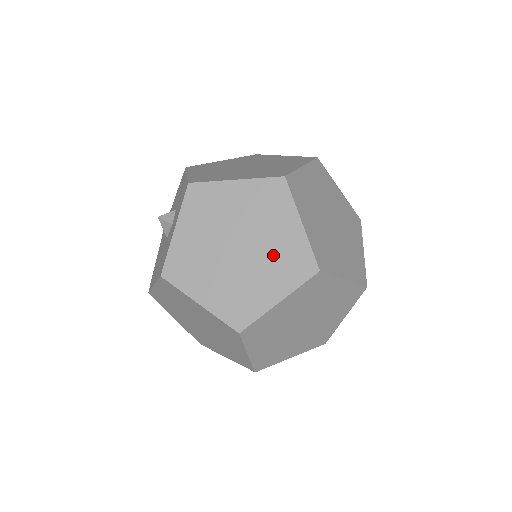
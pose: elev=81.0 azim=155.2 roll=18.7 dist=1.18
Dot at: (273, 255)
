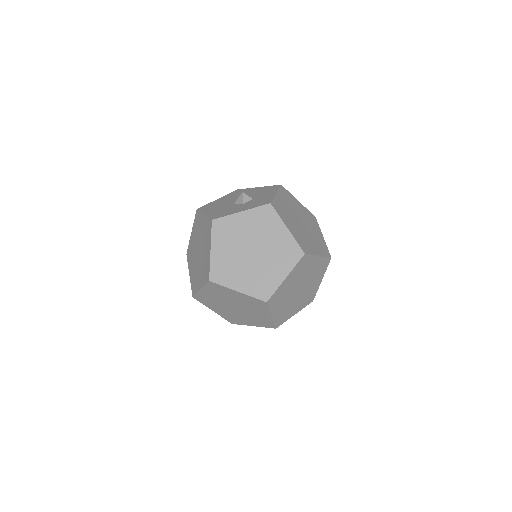
Dot at: (260, 273)
